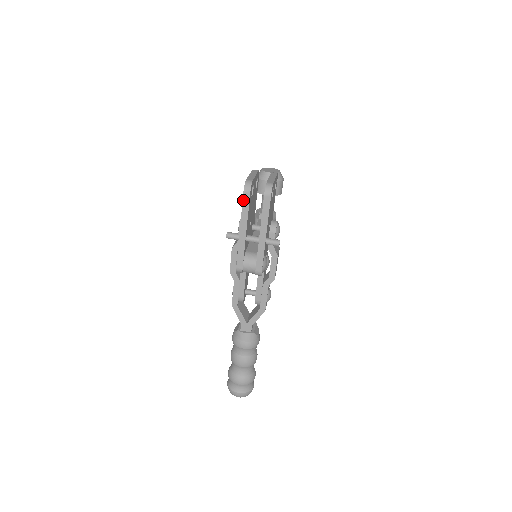
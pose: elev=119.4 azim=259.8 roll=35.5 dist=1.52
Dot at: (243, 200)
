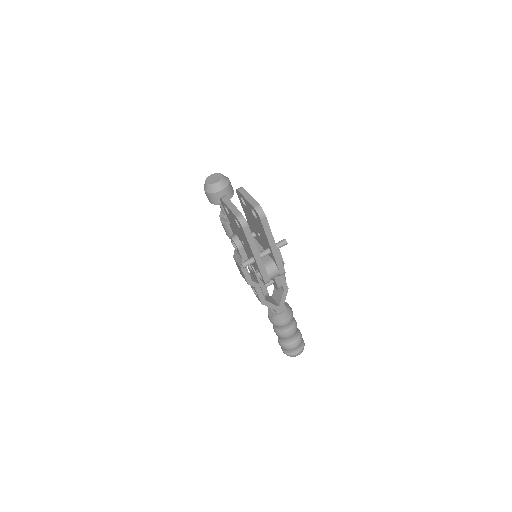
Dot at: (245, 234)
